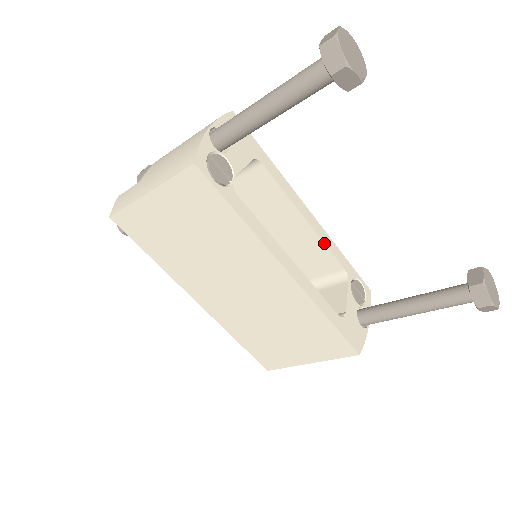
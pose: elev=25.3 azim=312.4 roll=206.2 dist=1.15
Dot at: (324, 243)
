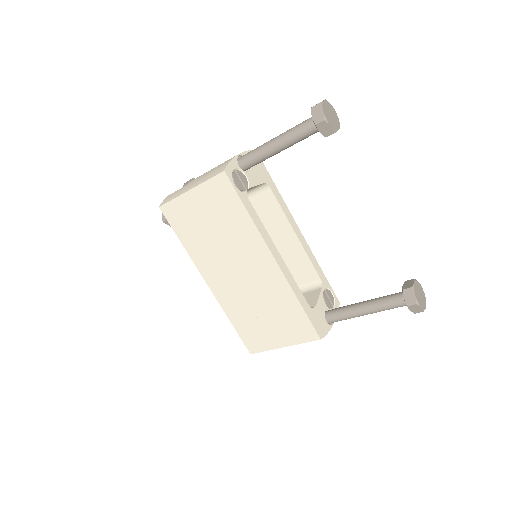
Dot at: (307, 255)
